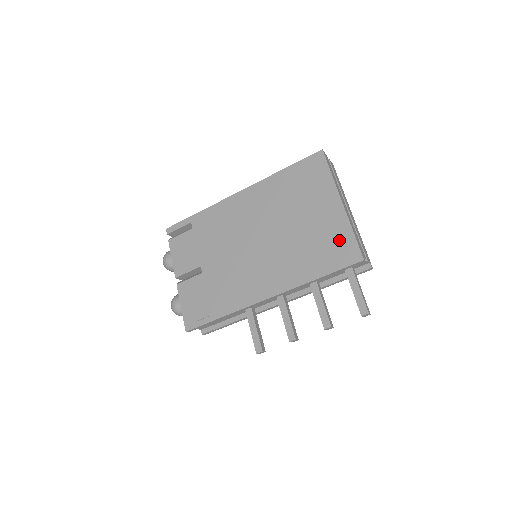
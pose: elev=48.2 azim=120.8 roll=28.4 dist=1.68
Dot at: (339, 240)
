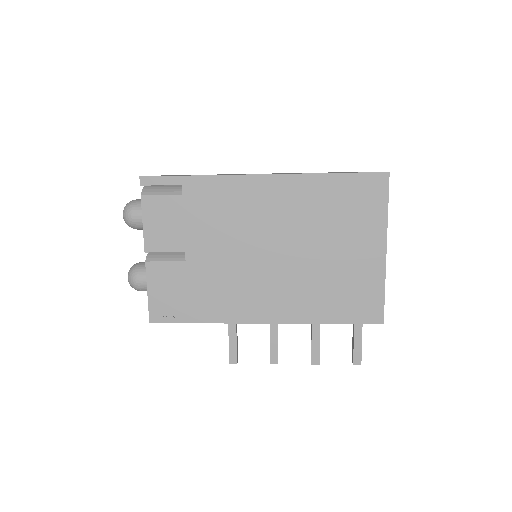
Dot at: (366, 293)
